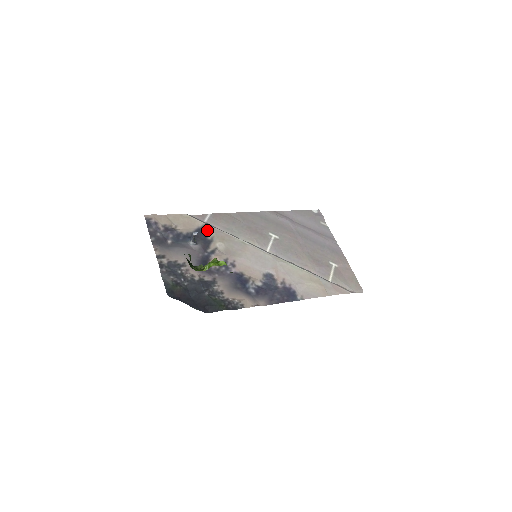
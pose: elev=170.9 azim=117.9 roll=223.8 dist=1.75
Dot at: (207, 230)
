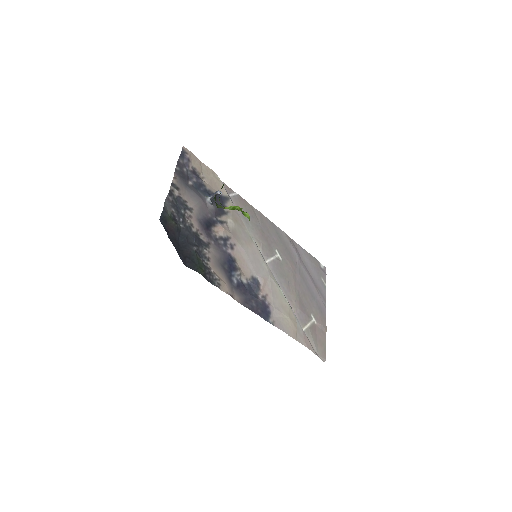
Dot at: (227, 202)
